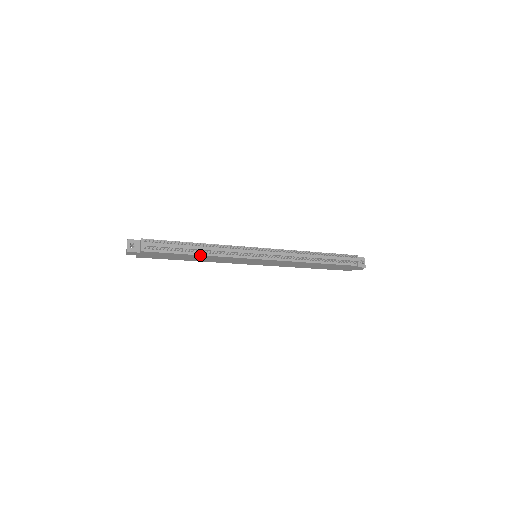
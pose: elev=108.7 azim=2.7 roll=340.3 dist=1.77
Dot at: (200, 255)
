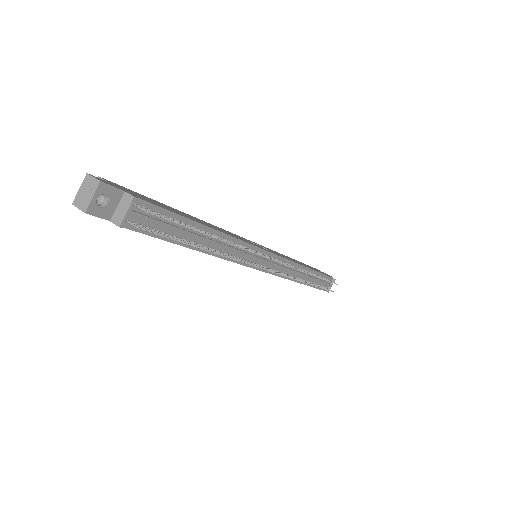
Dot at: (203, 252)
